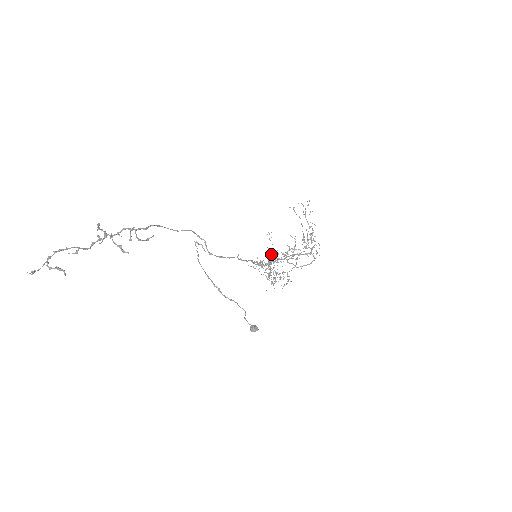
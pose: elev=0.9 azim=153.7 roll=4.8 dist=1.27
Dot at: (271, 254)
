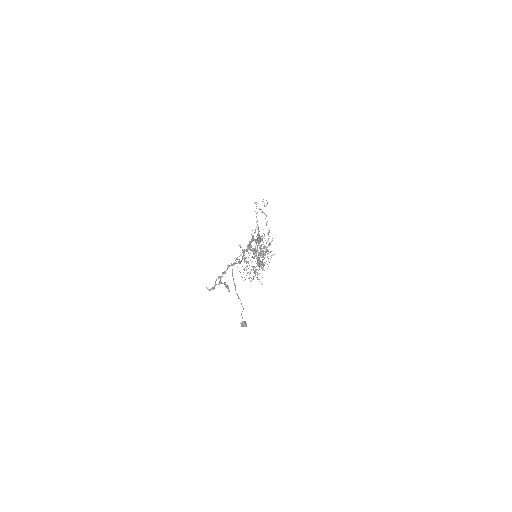
Dot at: (254, 252)
